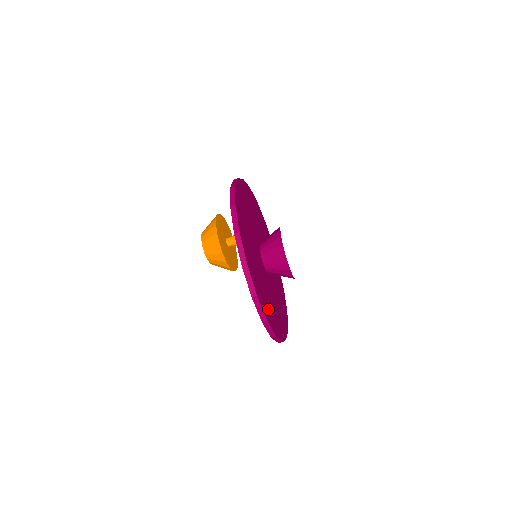
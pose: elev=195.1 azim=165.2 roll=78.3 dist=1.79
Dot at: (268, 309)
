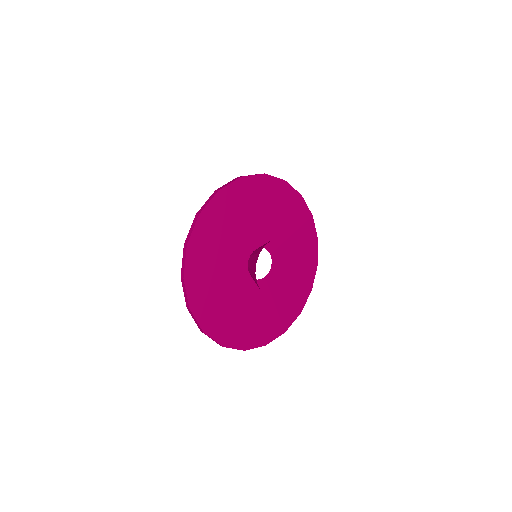
Dot at: (235, 329)
